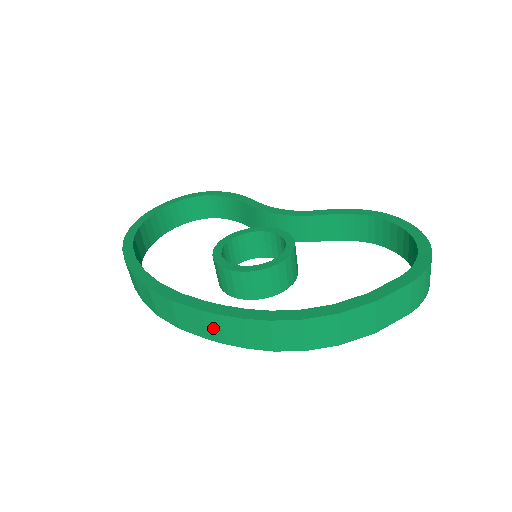
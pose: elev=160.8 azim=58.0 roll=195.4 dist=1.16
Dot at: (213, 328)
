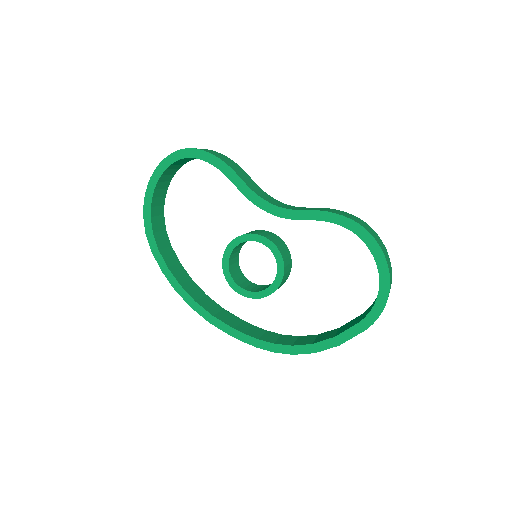
Dot at: occluded
